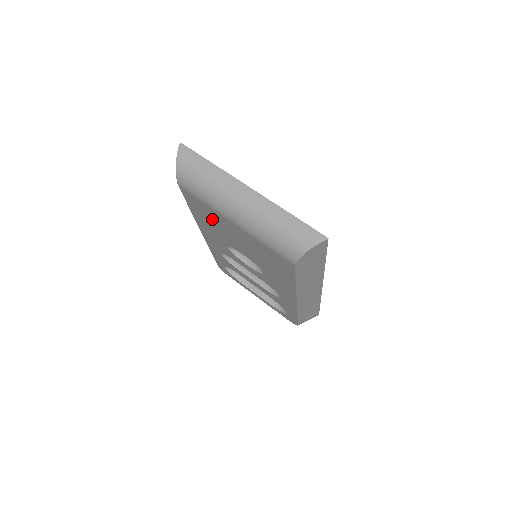
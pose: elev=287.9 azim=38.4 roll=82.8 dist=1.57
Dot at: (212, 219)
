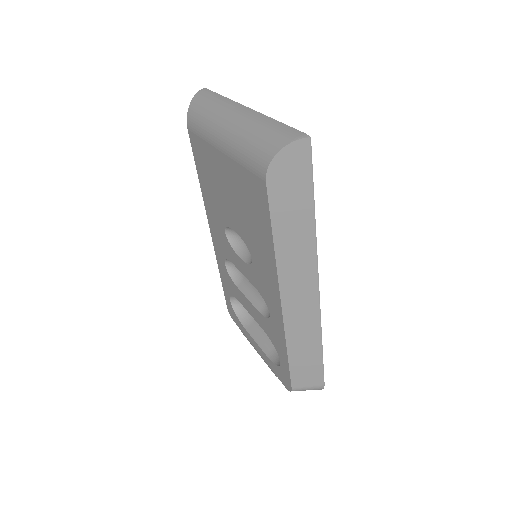
Dot at: (210, 171)
